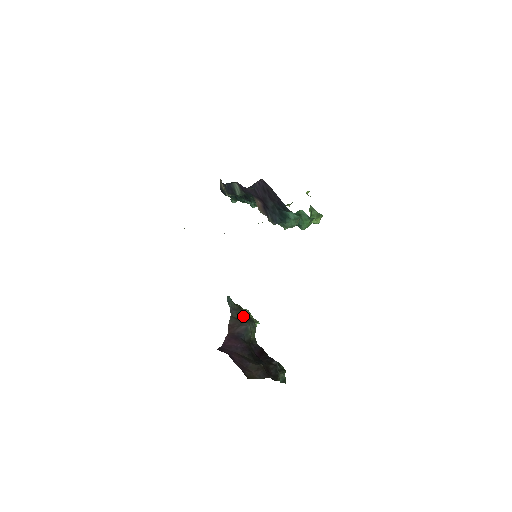
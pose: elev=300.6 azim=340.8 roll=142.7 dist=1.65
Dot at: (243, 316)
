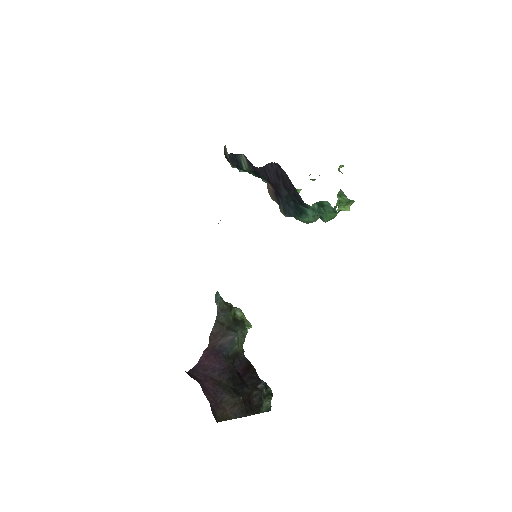
Dot at: (232, 320)
